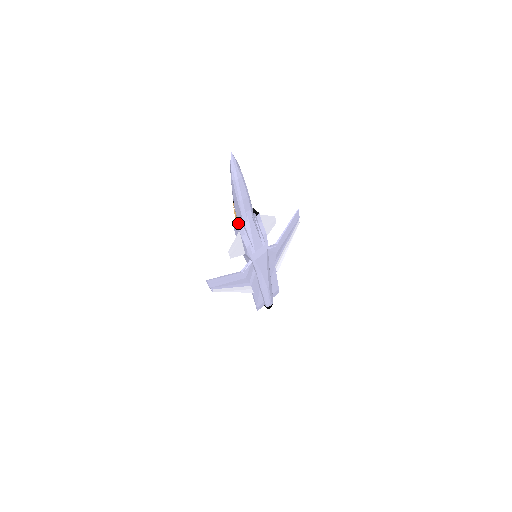
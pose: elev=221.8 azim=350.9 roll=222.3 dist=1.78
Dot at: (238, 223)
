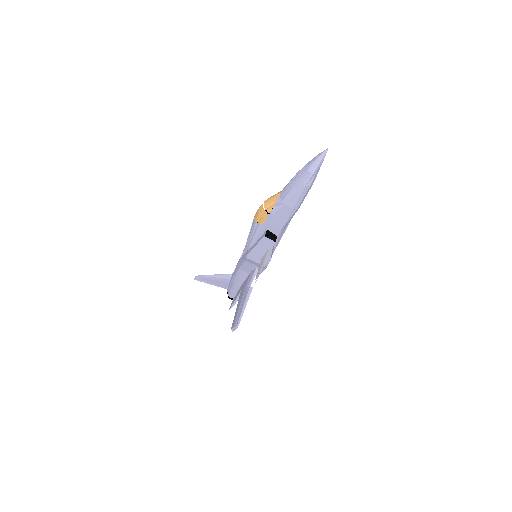
Dot at: (271, 232)
